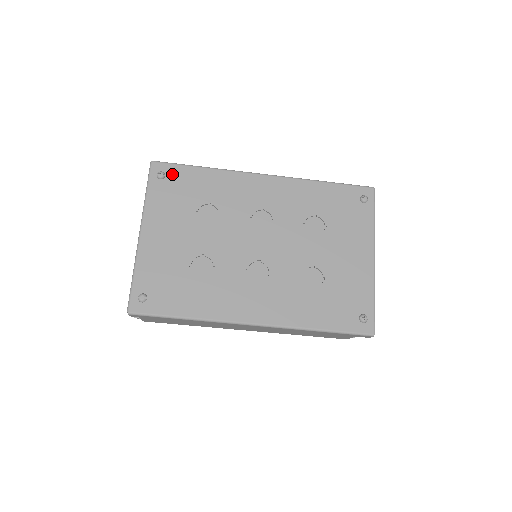
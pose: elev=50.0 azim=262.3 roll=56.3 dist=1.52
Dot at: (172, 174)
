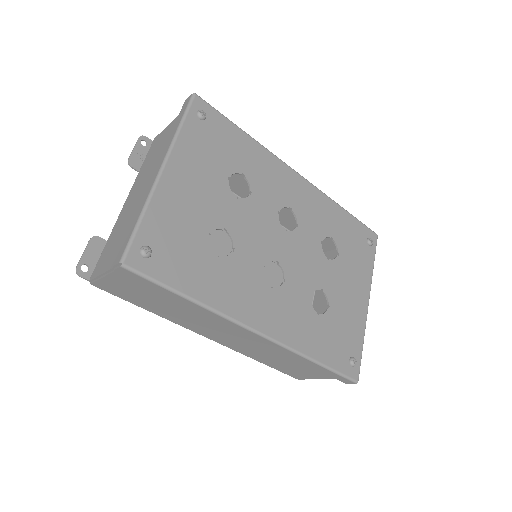
Dot at: (213, 121)
